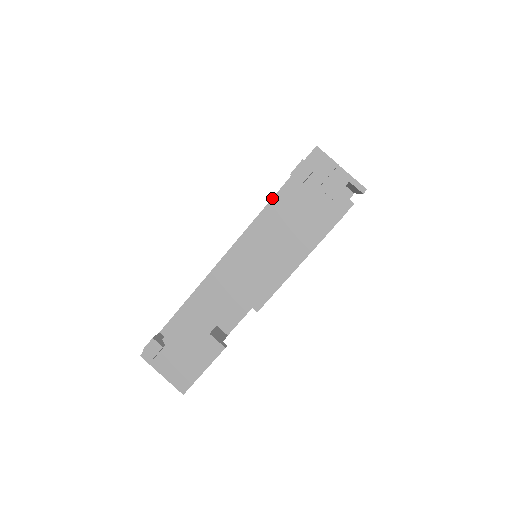
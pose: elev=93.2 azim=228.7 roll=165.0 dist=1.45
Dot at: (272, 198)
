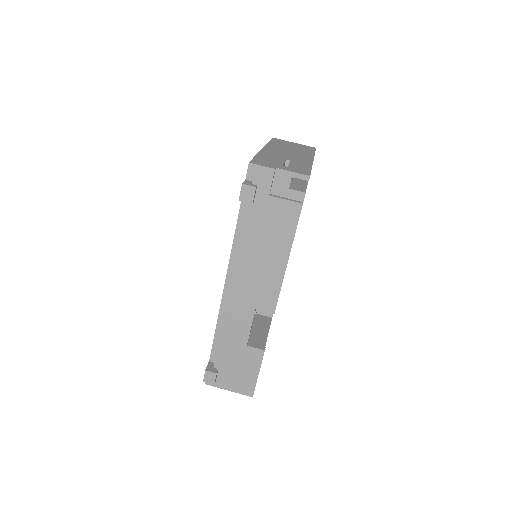
Dot at: (237, 222)
